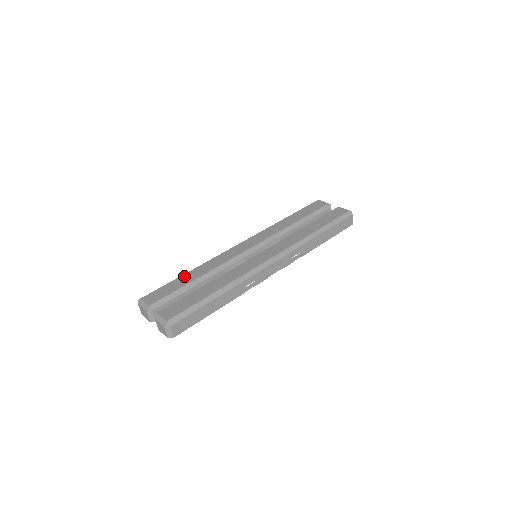
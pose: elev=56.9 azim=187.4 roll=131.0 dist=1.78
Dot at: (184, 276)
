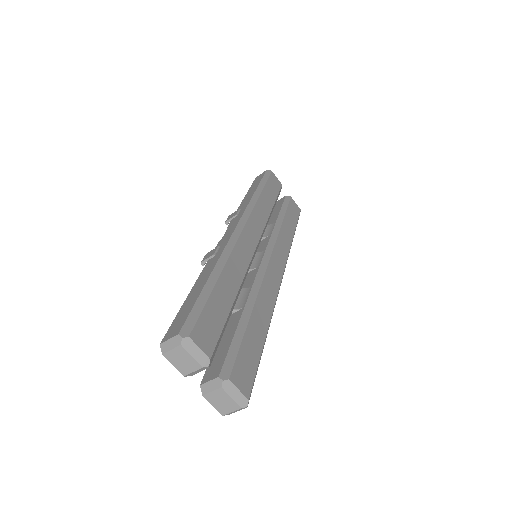
Dot at: (220, 287)
